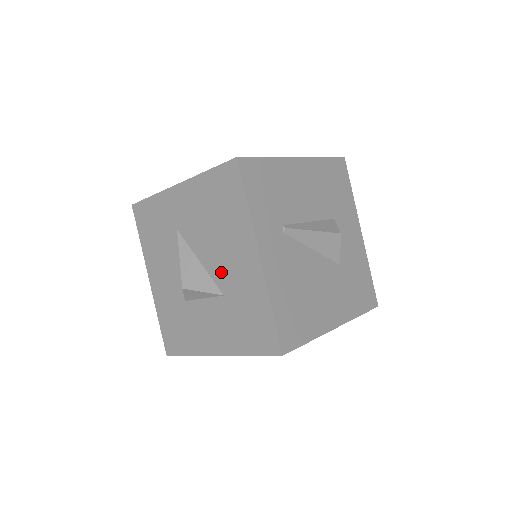
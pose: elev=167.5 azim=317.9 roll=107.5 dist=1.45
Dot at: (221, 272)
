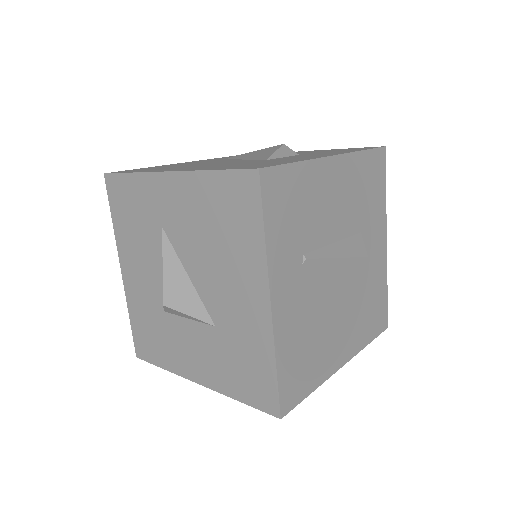
Dot at: (215, 300)
